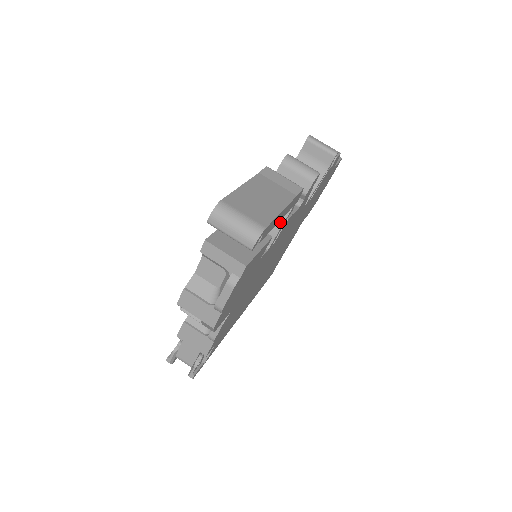
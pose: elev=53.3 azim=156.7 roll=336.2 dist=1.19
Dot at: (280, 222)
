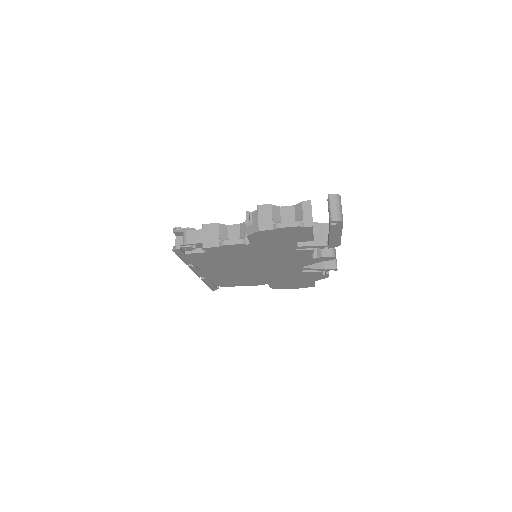
Dot at: (316, 244)
